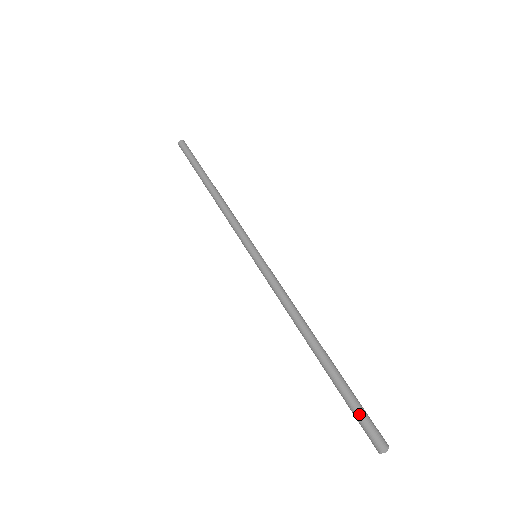
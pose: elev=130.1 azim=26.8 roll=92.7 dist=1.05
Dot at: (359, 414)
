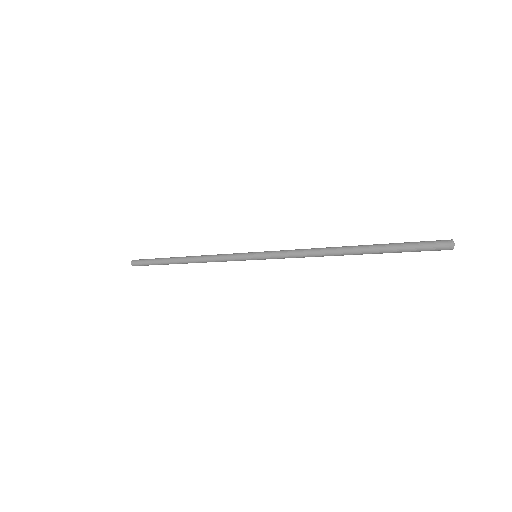
Dot at: occluded
